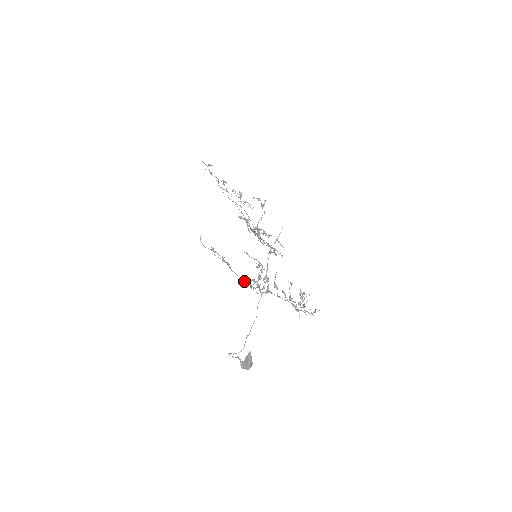
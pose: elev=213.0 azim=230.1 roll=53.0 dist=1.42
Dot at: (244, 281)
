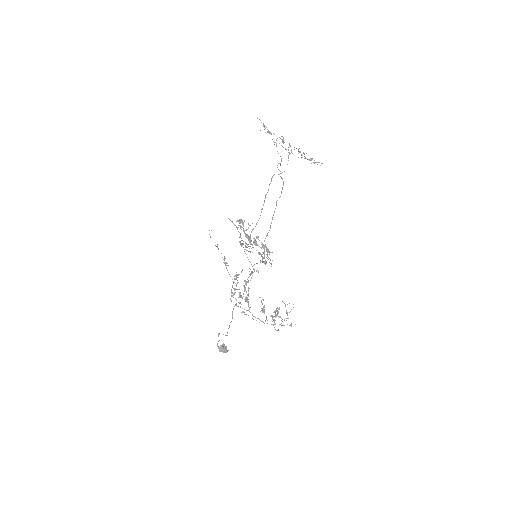
Dot at: (234, 282)
